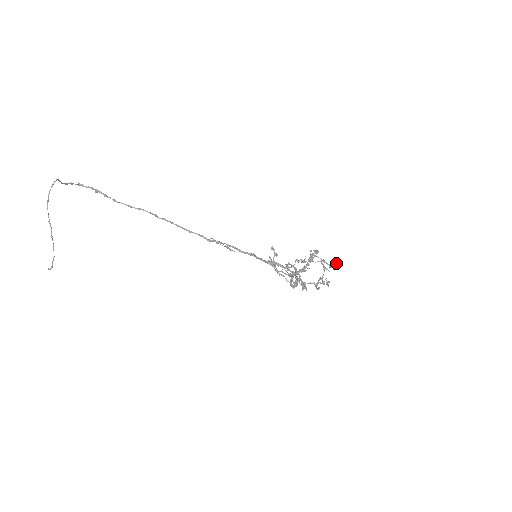
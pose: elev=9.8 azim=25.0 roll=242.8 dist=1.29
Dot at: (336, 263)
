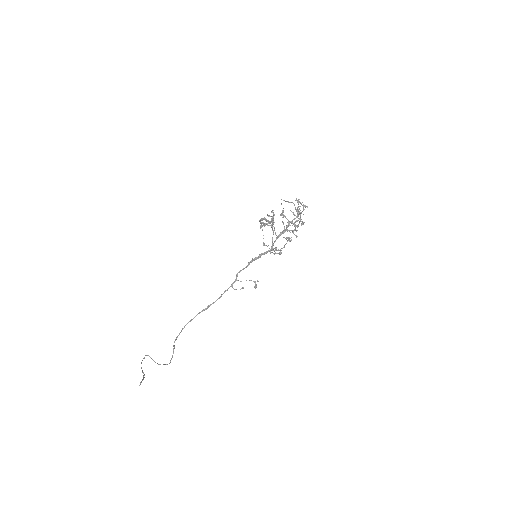
Dot at: (298, 201)
